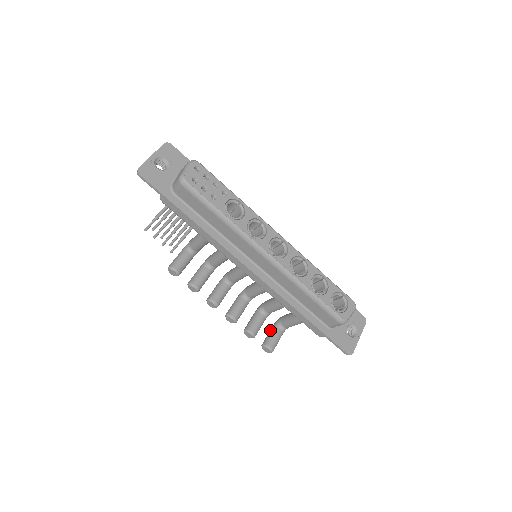
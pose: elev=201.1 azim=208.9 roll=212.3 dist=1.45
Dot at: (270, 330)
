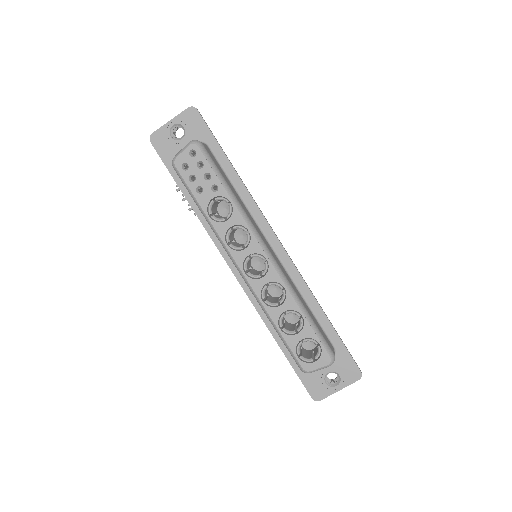
Dot at: occluded
